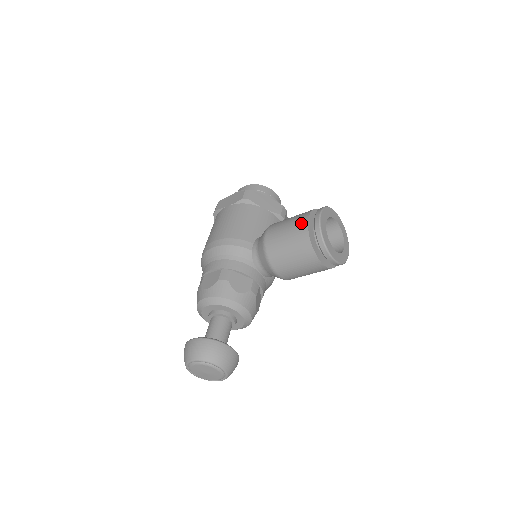
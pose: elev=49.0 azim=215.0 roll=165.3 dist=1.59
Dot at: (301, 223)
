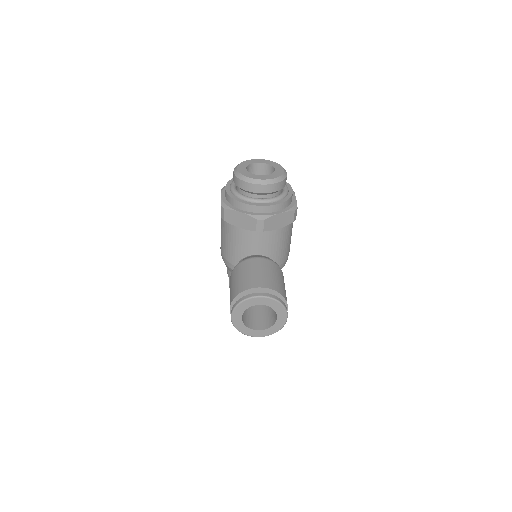
Dot at: occluded
